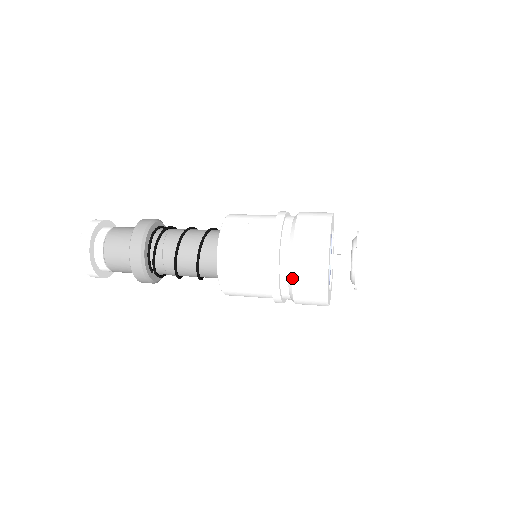
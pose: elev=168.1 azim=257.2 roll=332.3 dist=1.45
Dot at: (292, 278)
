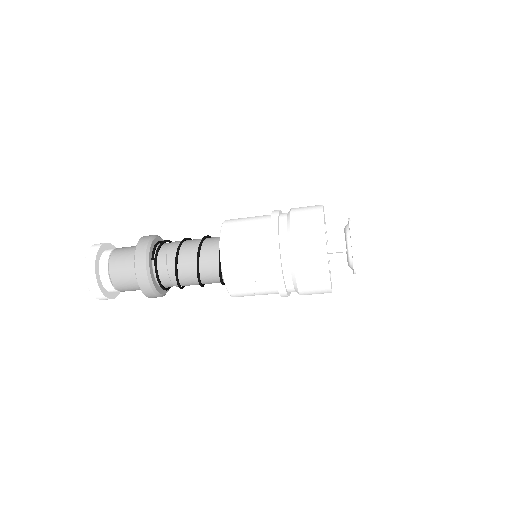
Dot at: (290, 219)
